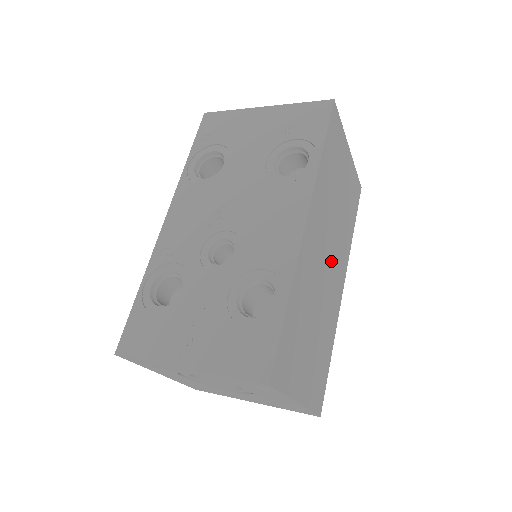
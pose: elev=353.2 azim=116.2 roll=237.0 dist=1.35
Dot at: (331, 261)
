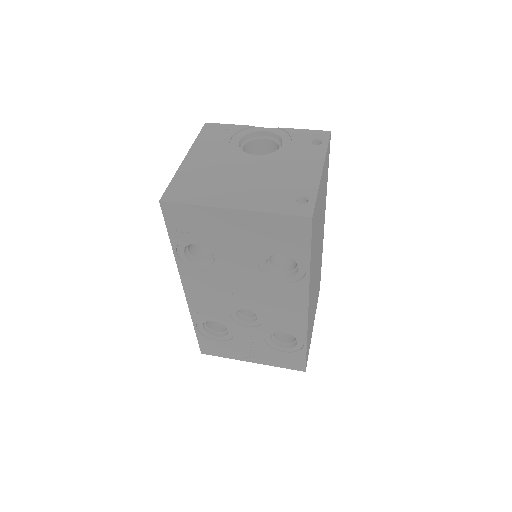
Dot at: (318, 252)
